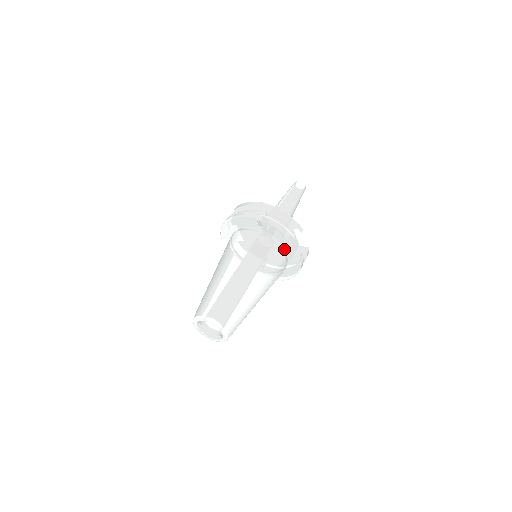
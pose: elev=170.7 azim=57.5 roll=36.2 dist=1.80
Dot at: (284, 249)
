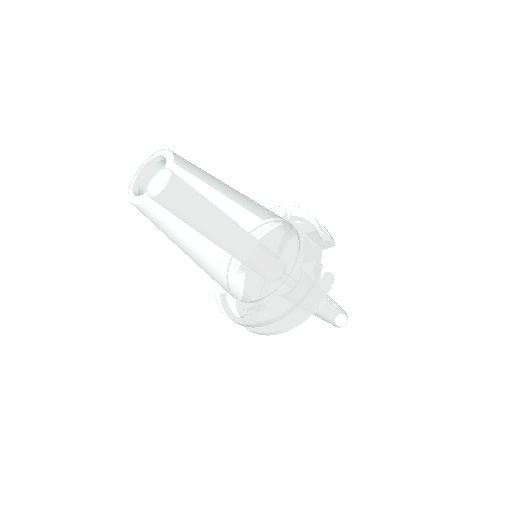
Dot at: (301, 242)
